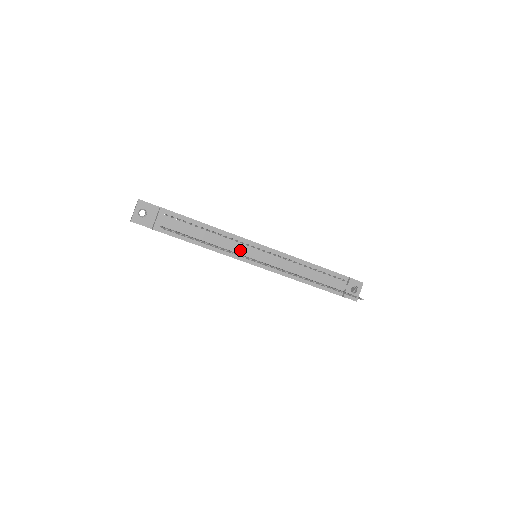
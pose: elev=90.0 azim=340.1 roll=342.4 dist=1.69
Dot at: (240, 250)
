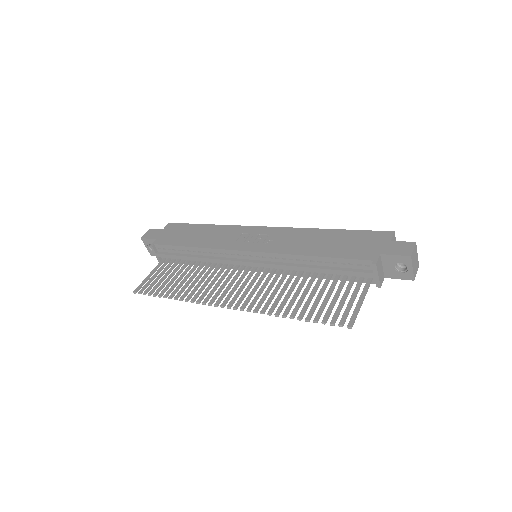
Dot at: (228, 263)
